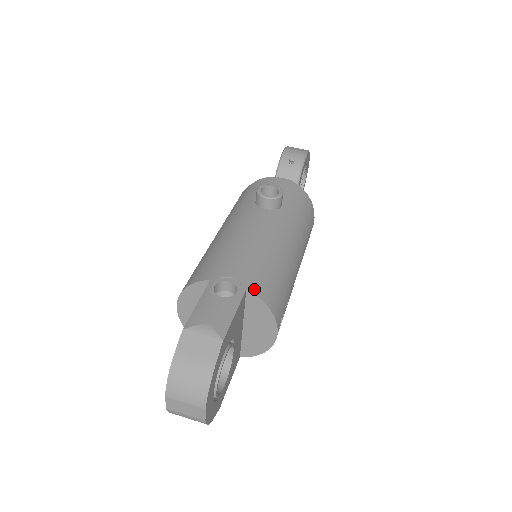
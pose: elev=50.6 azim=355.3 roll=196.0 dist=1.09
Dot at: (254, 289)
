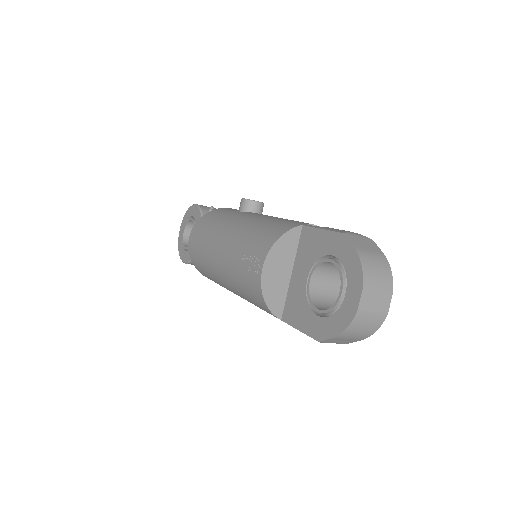
Dot at: occluded
